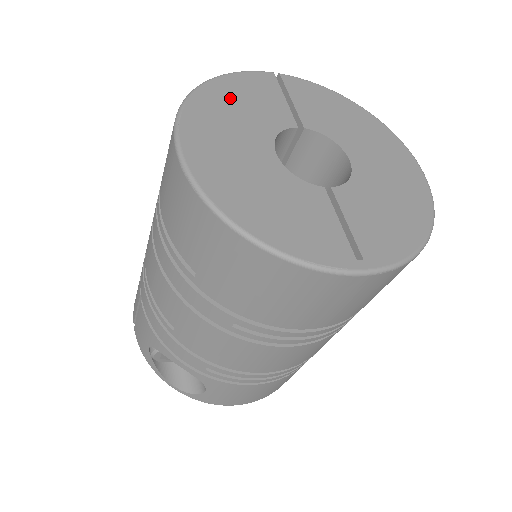
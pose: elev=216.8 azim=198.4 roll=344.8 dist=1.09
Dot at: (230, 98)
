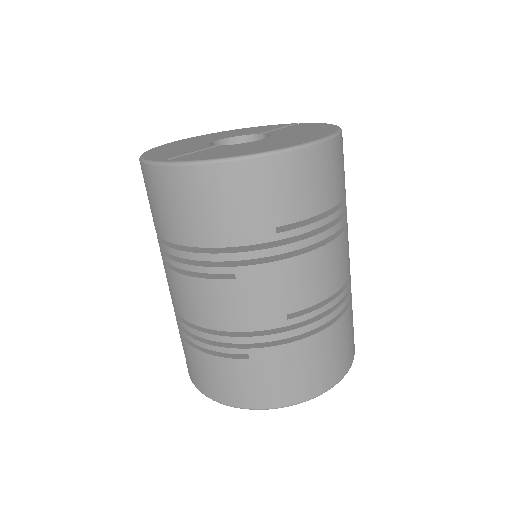
Dot at: (242, 130)
